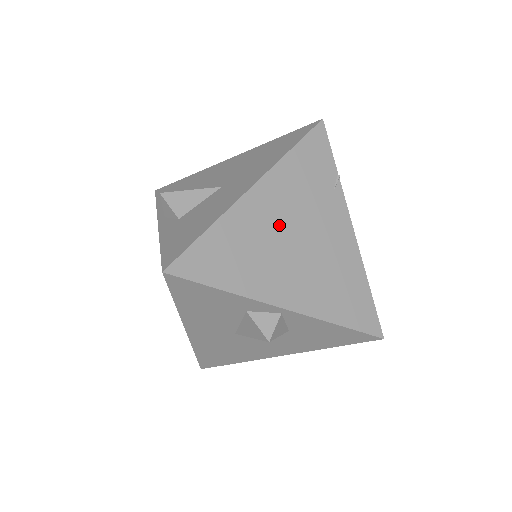
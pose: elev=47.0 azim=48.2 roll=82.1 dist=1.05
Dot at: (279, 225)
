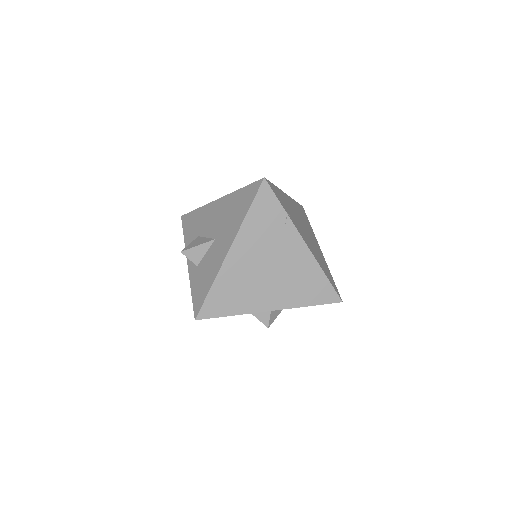
Dot at: (254, 265)
